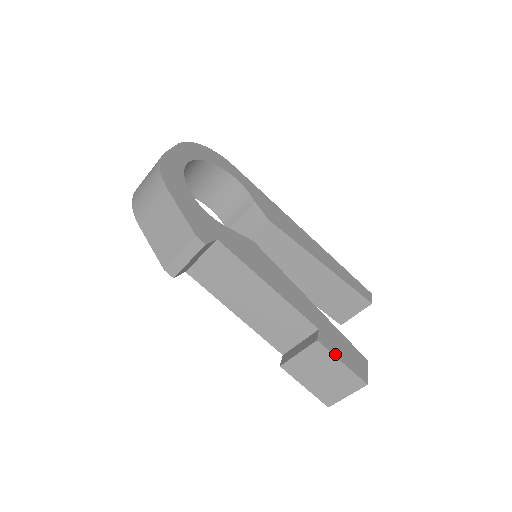
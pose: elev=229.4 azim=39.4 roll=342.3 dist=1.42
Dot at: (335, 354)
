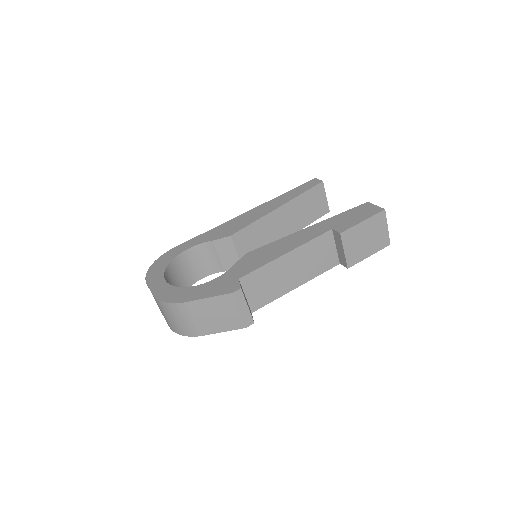
Dot at: (355, 224)
